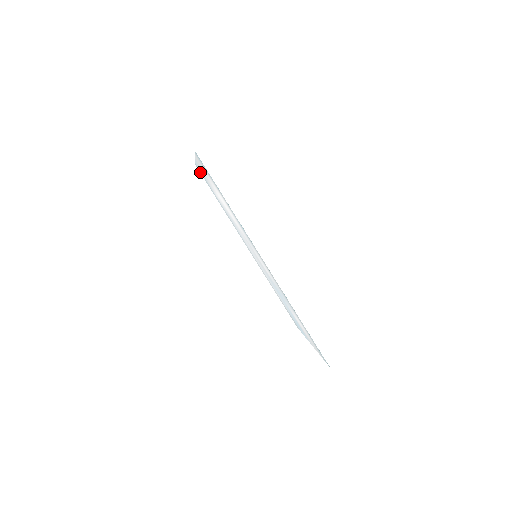
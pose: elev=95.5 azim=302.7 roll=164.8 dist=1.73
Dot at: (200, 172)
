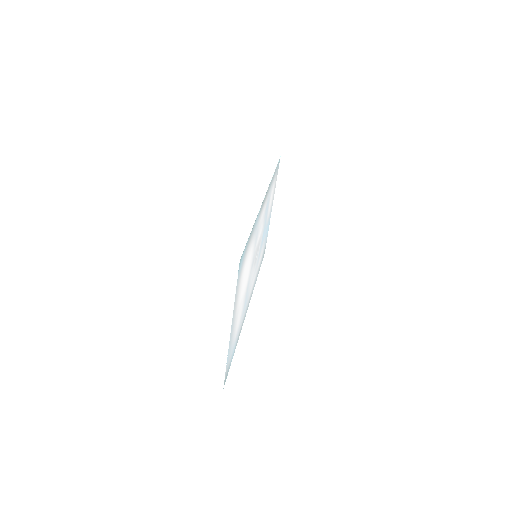
Dot at: occluded
